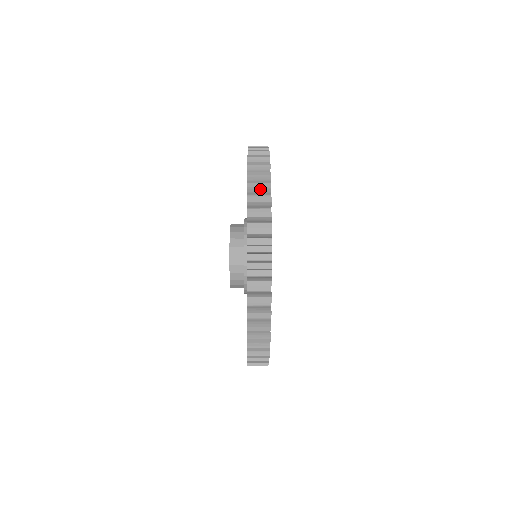
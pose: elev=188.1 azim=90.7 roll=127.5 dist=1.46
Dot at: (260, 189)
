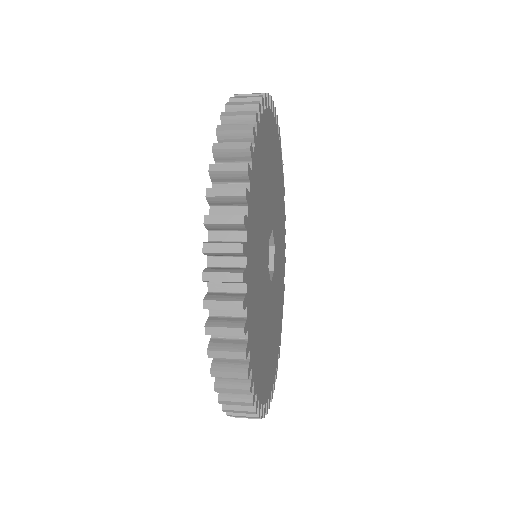
Dot at: occluded
